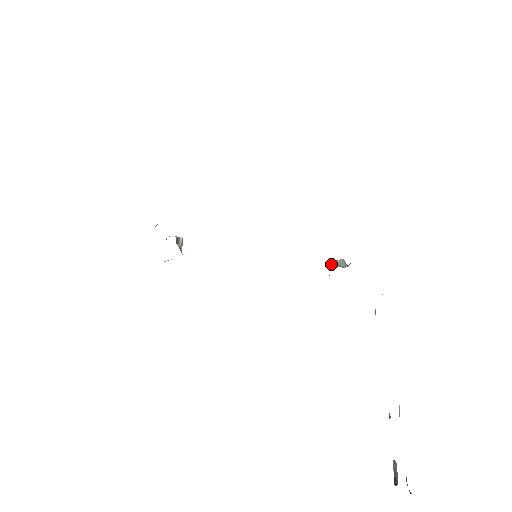
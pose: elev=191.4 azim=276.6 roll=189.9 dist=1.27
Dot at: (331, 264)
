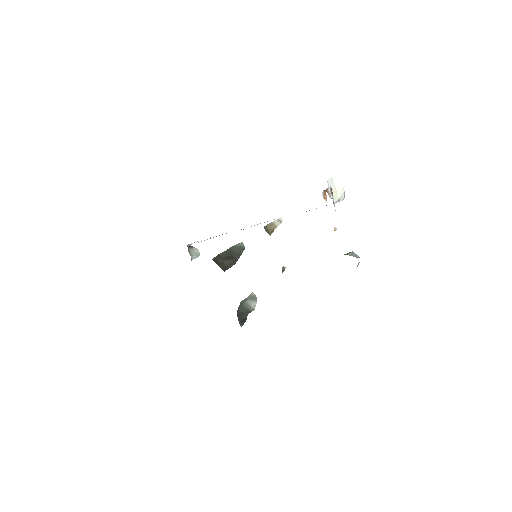
Dot at: occluded
